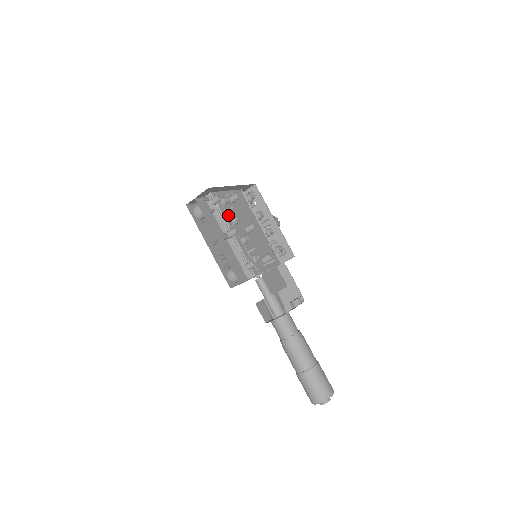
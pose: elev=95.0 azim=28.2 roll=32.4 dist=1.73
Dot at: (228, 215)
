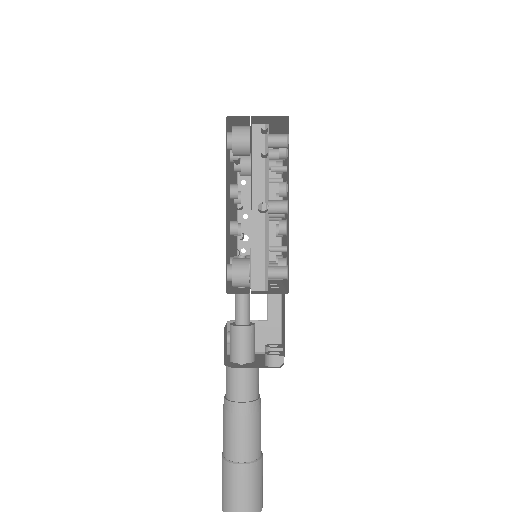
Dot at: occluded
